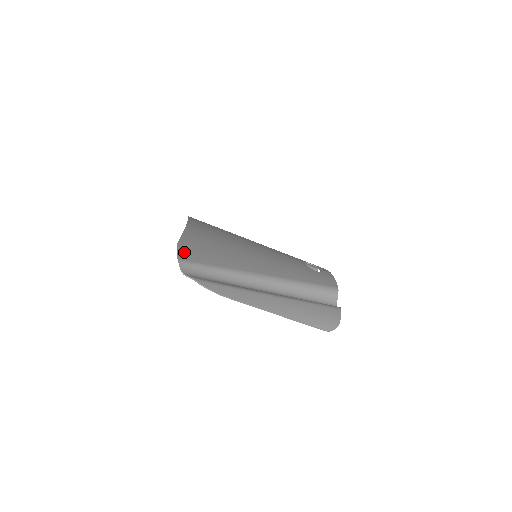
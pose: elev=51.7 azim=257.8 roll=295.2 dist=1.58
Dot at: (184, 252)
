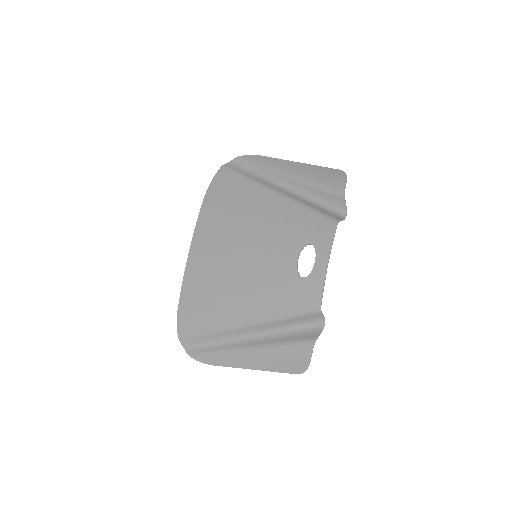
Dot at: (181, 326)
